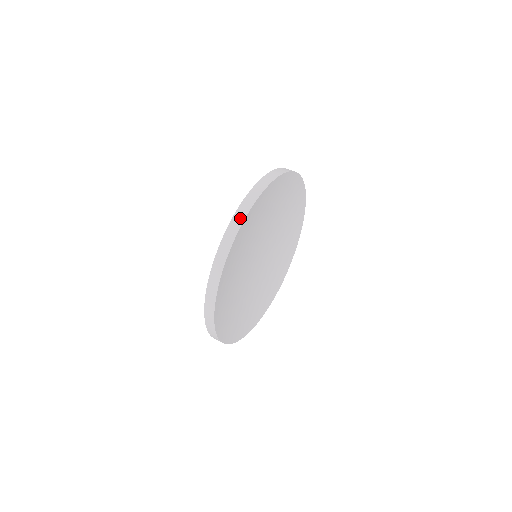
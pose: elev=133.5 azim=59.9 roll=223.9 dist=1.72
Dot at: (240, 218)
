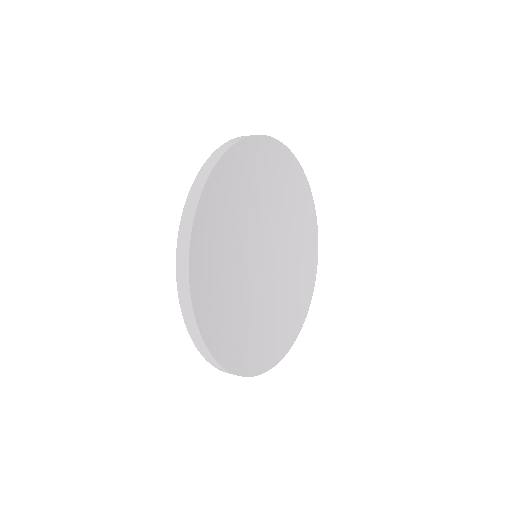
Dot at: occluded
